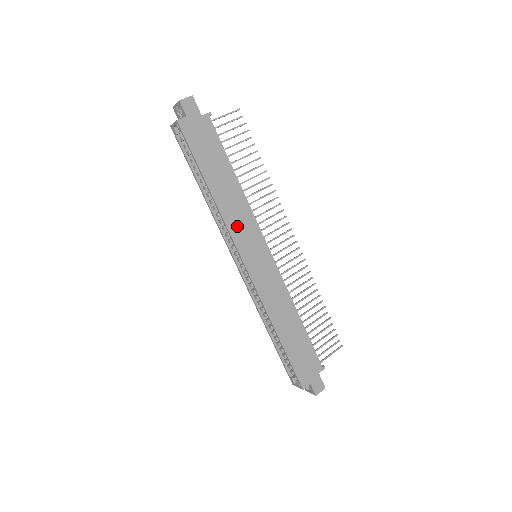
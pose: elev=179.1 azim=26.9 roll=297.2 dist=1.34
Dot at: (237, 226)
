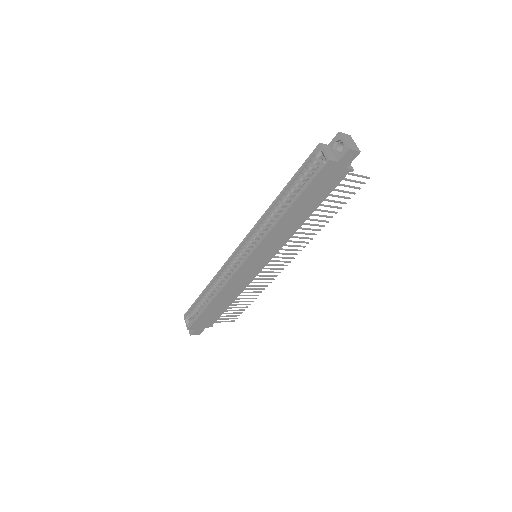
Dot at: (270, 241)
